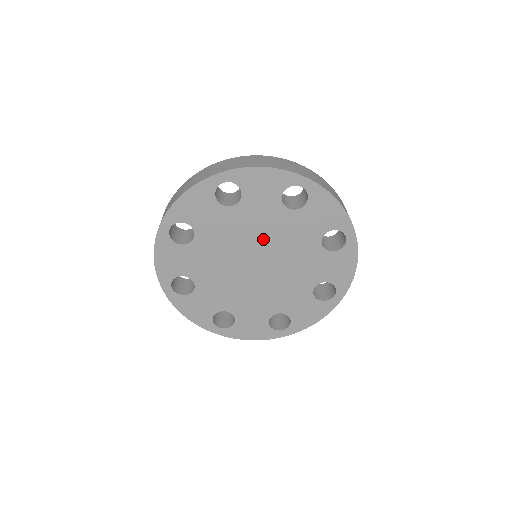
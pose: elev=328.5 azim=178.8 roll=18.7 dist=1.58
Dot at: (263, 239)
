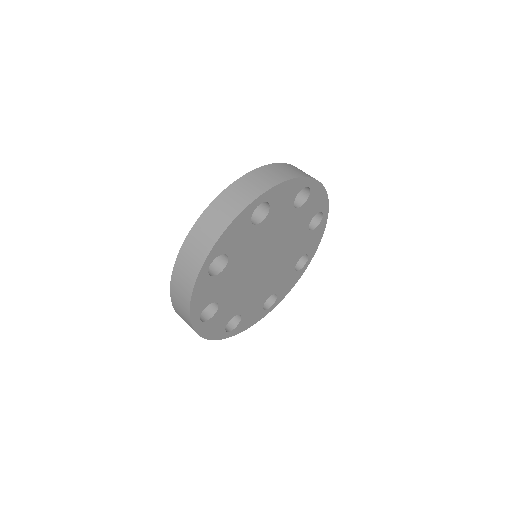
Dot at: (284, 244)
